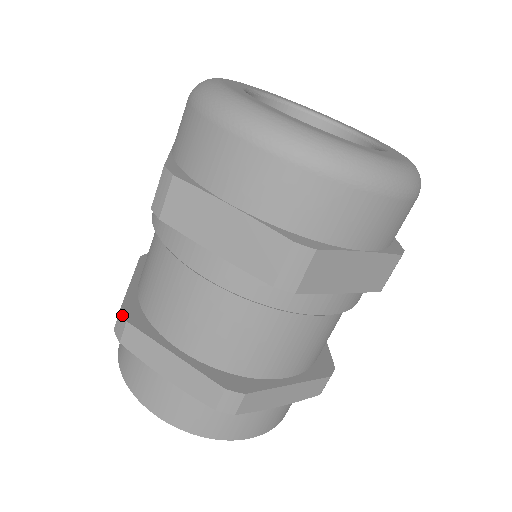
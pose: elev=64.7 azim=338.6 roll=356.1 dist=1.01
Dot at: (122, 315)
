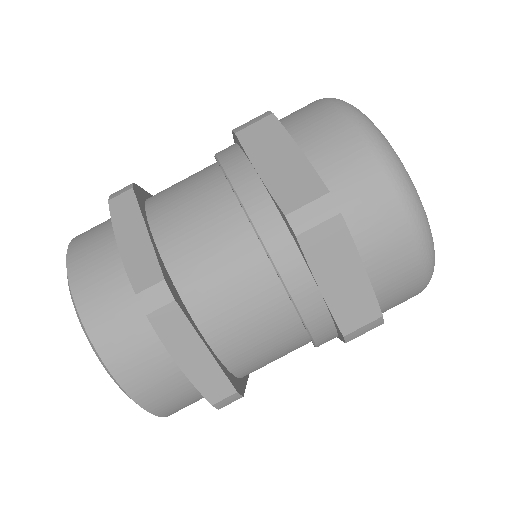
Dot at: (168, 289)
